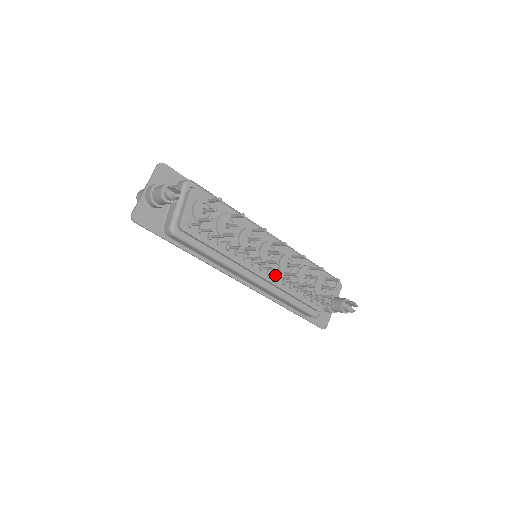
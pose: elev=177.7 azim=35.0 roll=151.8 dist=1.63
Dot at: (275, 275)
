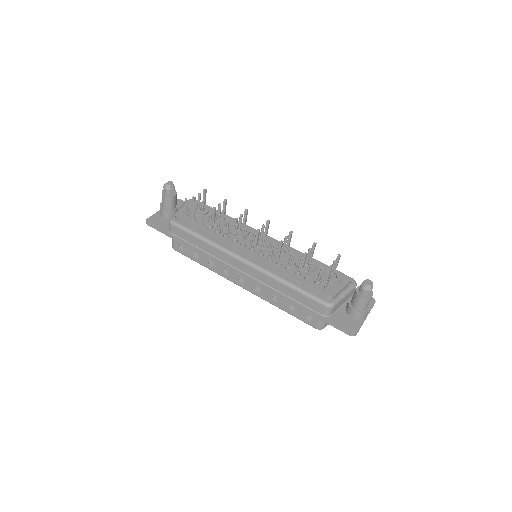
Dot at: (268, 257)
